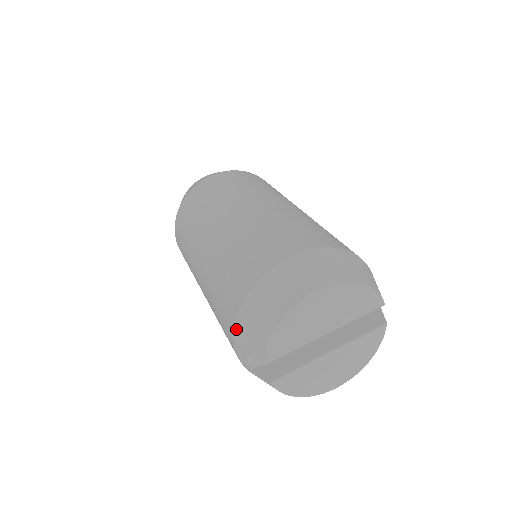
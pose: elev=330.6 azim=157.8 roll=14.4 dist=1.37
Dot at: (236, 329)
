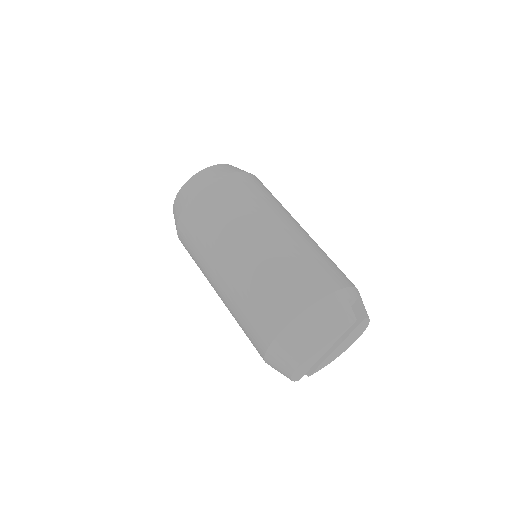
Dot at: occluded
